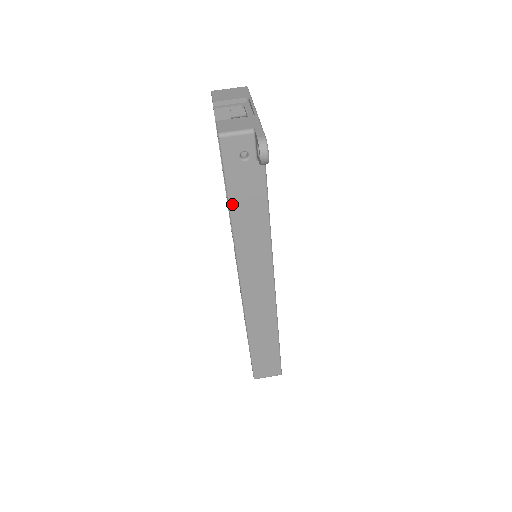
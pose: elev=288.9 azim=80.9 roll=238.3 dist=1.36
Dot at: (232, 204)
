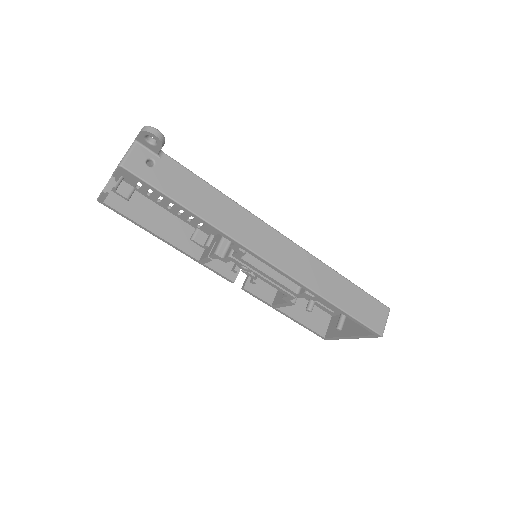
Dot at: (185, 204)
